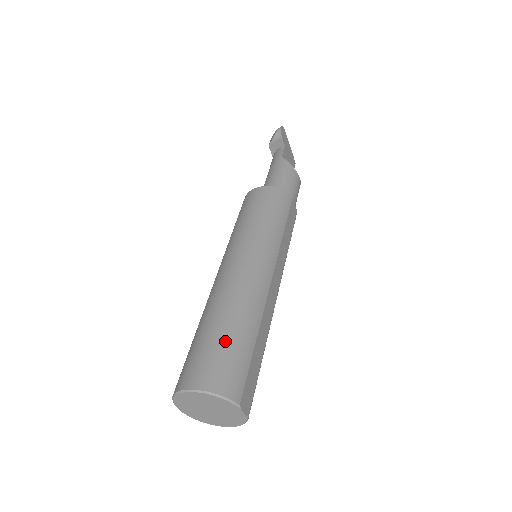
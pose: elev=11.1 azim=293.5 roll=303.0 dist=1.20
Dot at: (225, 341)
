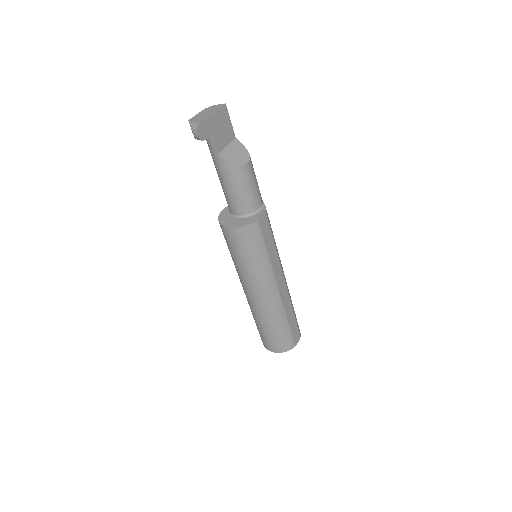
Dot at: (274, 334)
